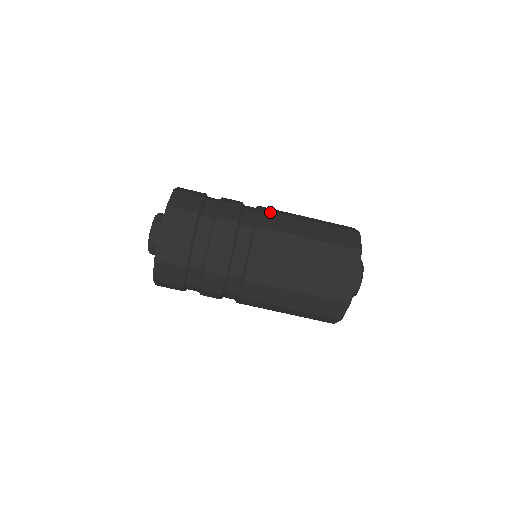
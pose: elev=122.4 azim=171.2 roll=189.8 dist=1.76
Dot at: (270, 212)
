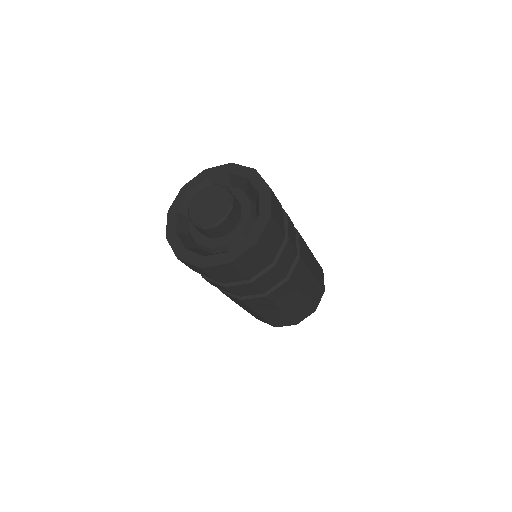
Dot at: (302, 238)
